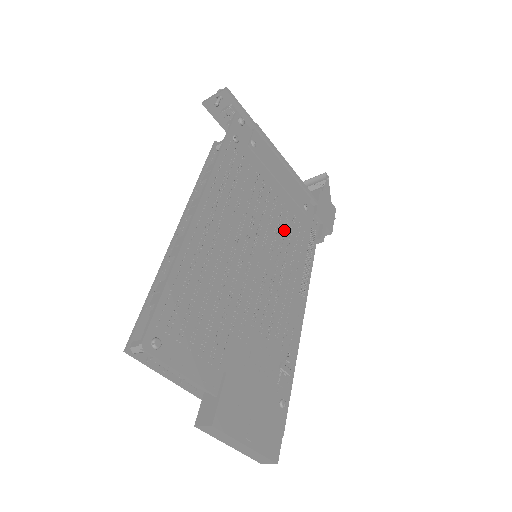
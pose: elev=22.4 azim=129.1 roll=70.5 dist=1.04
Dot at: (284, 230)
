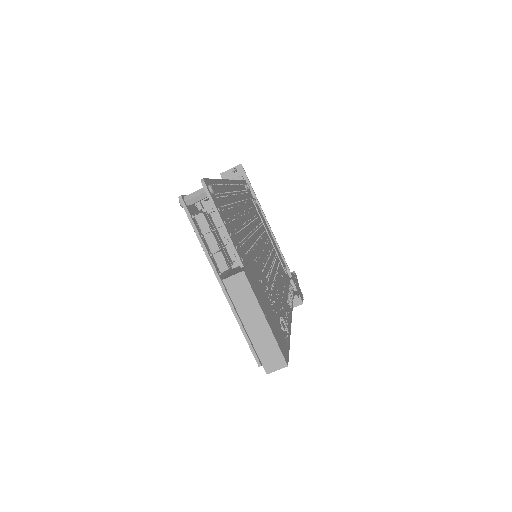
Dot at: (274, 260)
